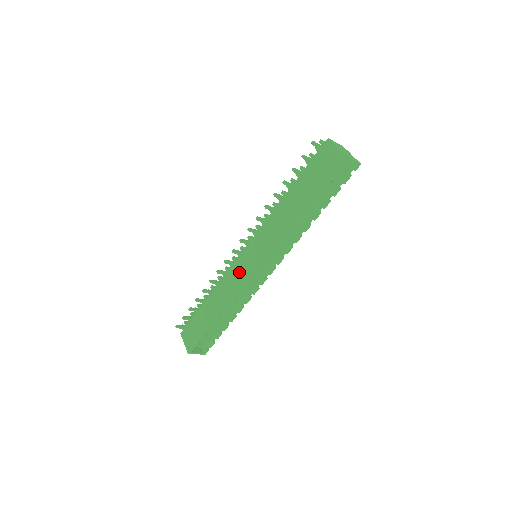
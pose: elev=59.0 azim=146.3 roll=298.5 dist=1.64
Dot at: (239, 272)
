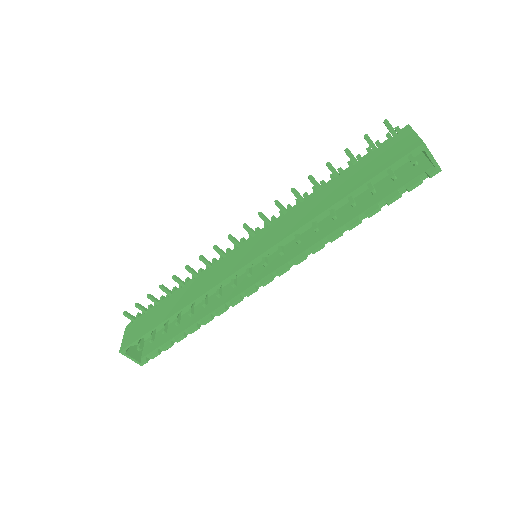
Dot at: (225, 266)
